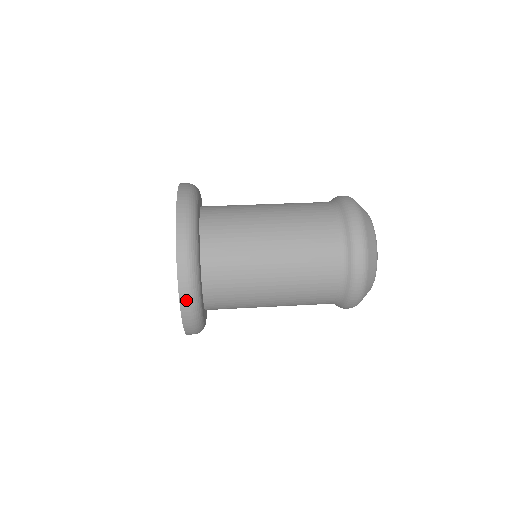
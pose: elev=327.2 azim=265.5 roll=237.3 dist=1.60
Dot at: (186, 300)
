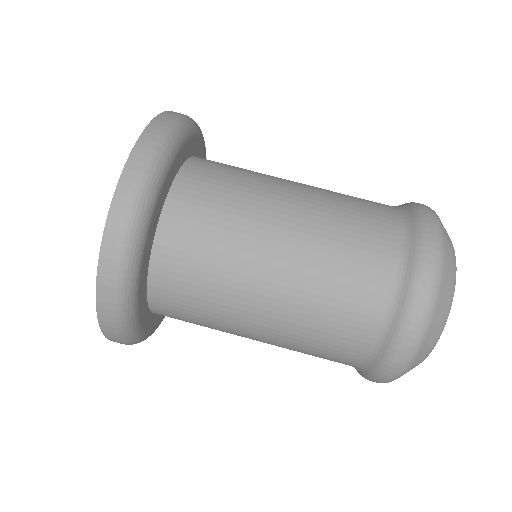
Dot at: (111, 332)
